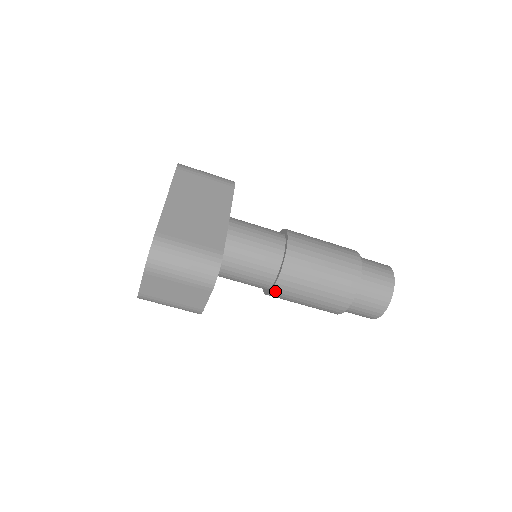
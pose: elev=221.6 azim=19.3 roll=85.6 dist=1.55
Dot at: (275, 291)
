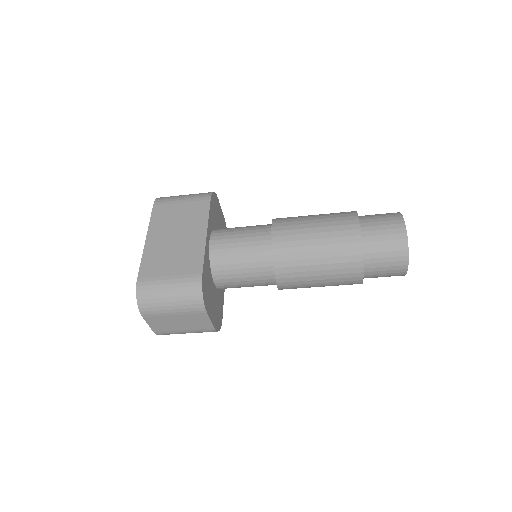
Dot at: (281, 286)
